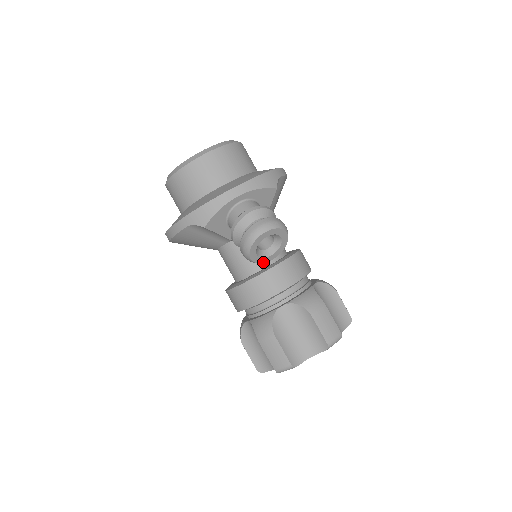
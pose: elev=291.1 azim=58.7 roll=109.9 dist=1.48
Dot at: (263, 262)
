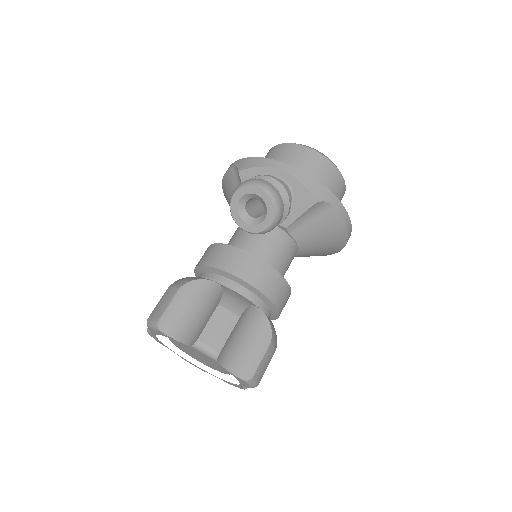
Dot at: (238, 223)
